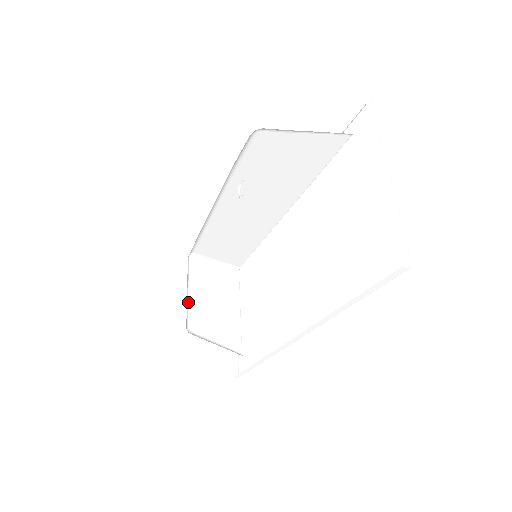
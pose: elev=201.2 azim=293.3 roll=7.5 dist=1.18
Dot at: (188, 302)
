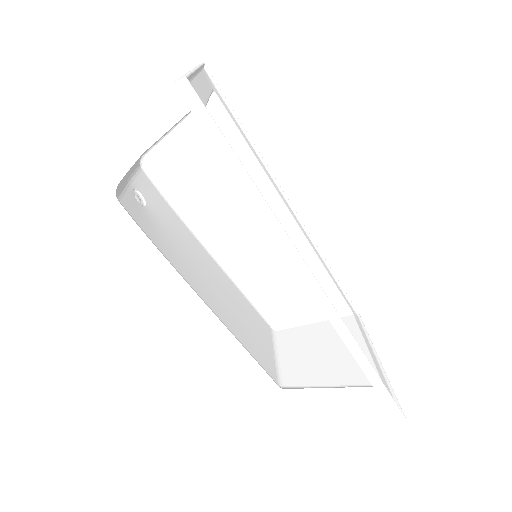
Dot at: (280, 364)
